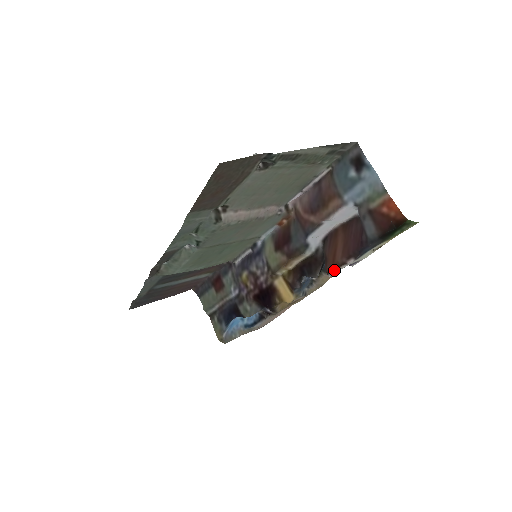
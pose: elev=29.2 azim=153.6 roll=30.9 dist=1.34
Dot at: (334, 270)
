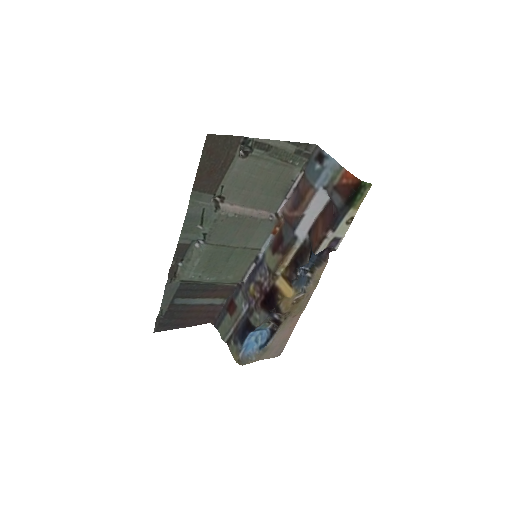
Dot at: (318, 246)
